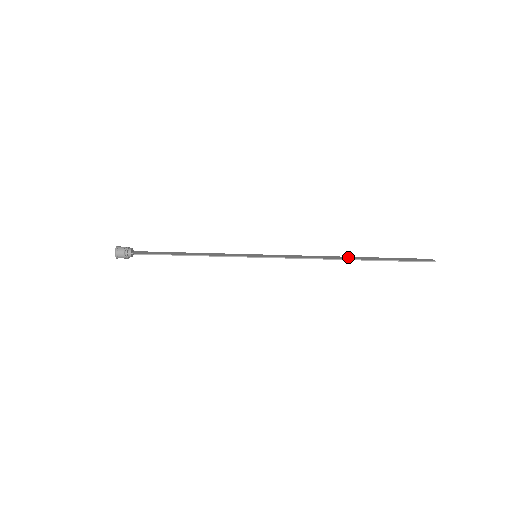
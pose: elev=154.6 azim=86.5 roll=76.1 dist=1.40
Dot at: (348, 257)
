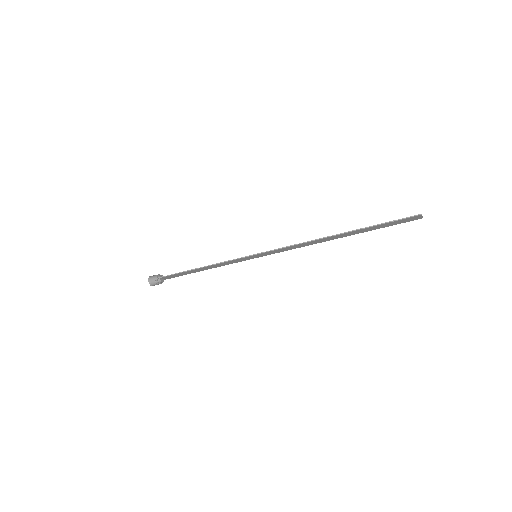
Dot at: (337, 236)
